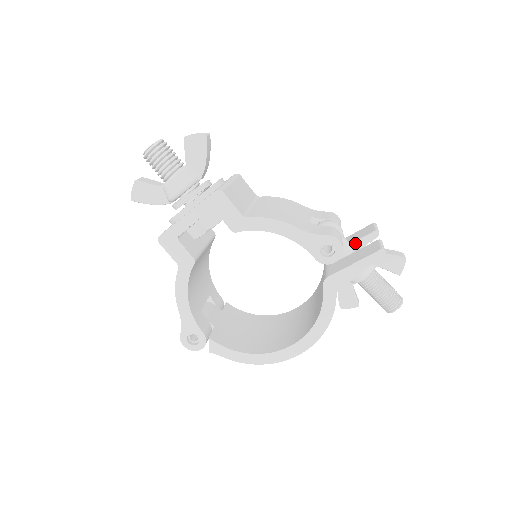
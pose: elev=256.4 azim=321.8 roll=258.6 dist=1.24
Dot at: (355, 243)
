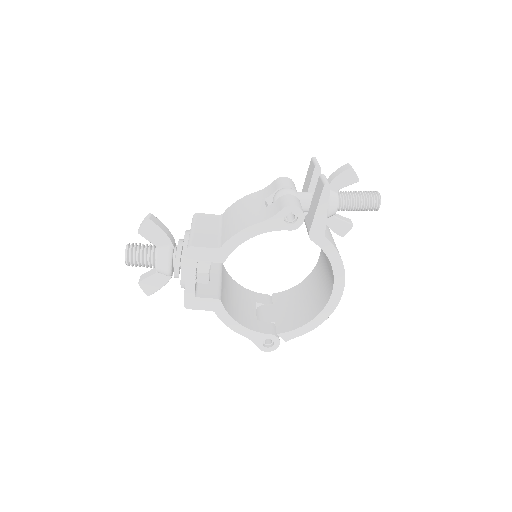
Dot at: (310, 186)
